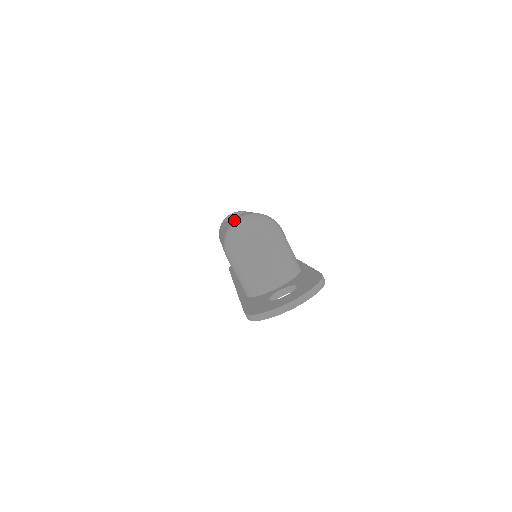
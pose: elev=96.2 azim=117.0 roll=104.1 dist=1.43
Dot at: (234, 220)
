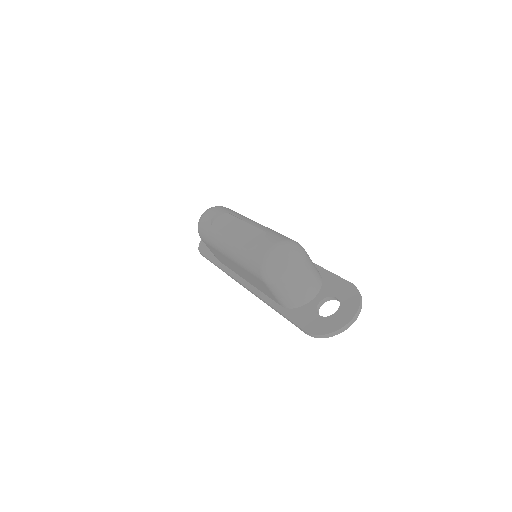
Dot at: (265, 251)
